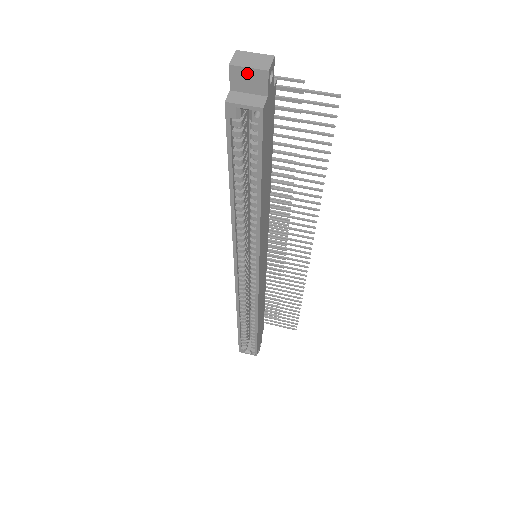
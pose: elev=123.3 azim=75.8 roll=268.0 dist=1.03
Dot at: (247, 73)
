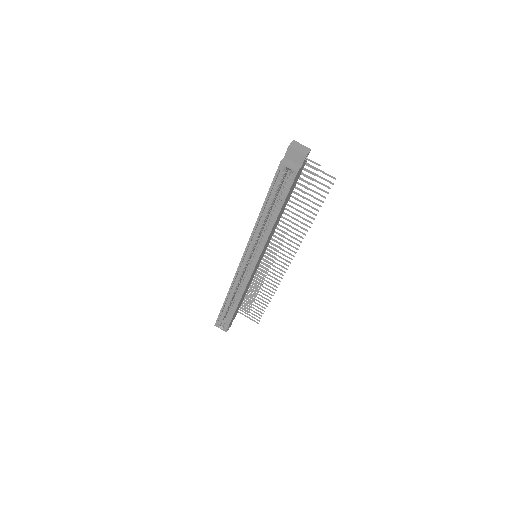
Dot at: (296, 153)
